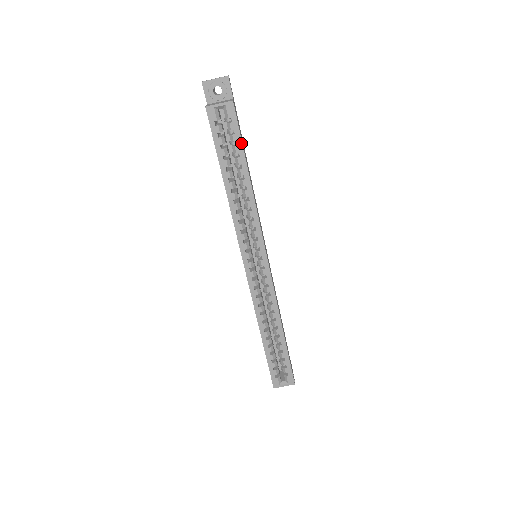
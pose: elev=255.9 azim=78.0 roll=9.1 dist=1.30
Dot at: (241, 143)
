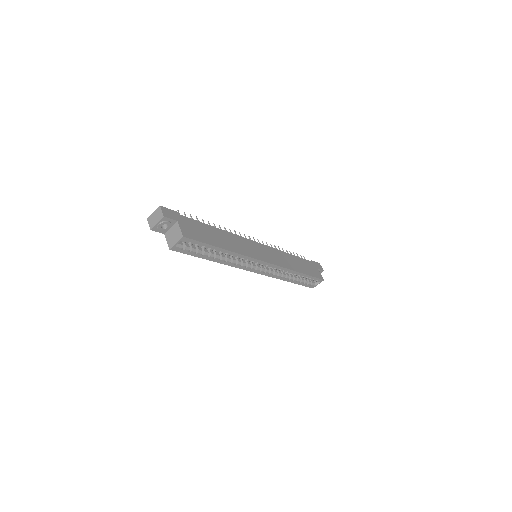
Dot at: (206, 244)
